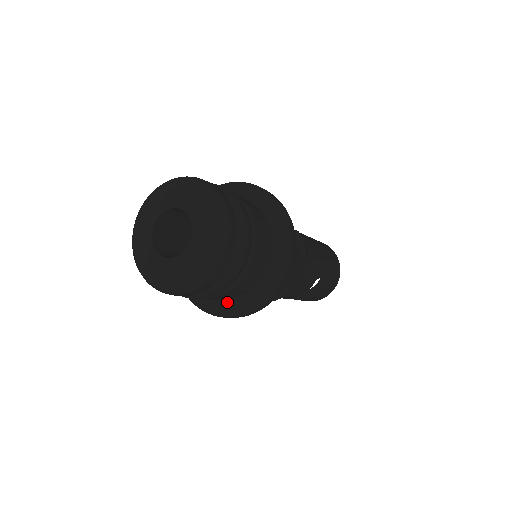
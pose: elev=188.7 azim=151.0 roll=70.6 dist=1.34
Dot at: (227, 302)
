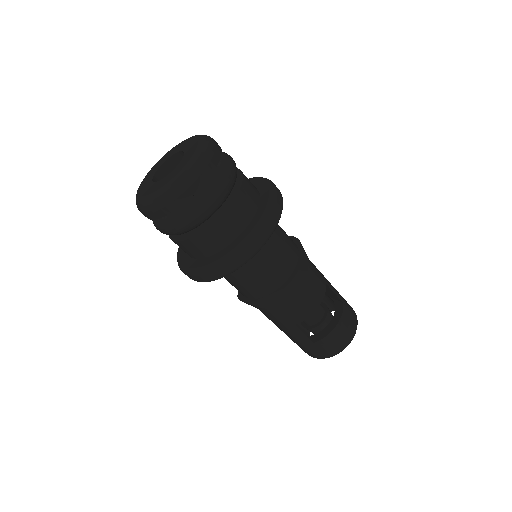
Dot at: (235, 241)
